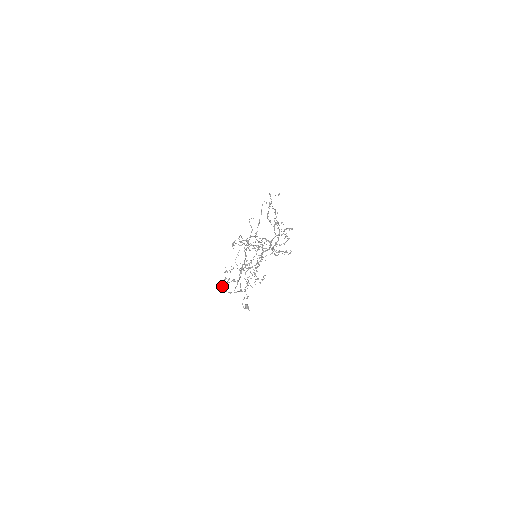
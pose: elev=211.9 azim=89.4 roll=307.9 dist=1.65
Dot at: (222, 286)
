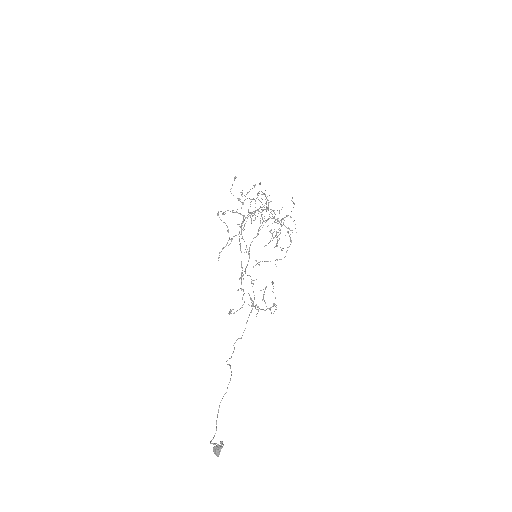
Dot at: (223, 213)
